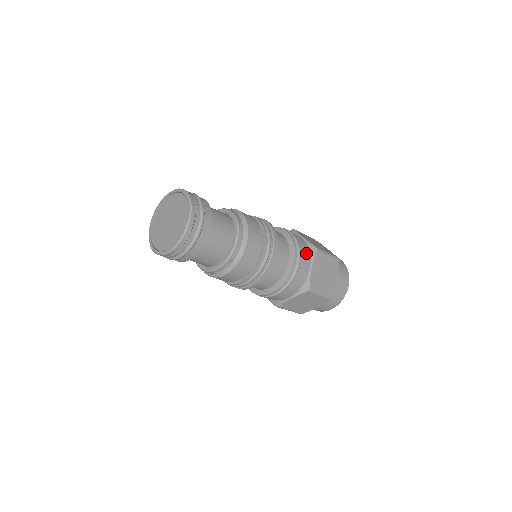
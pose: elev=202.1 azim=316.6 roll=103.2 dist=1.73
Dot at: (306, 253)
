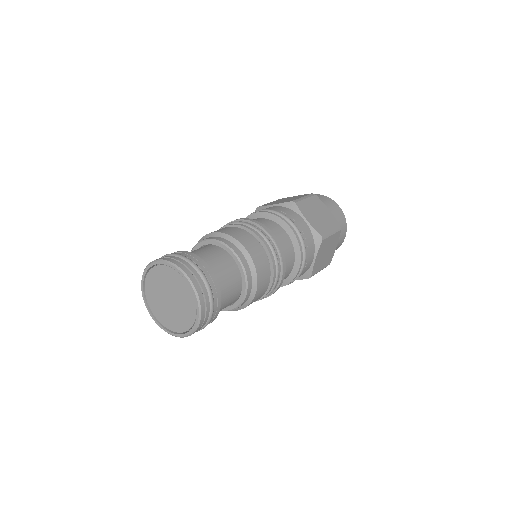
Dot at: (311, 247)
